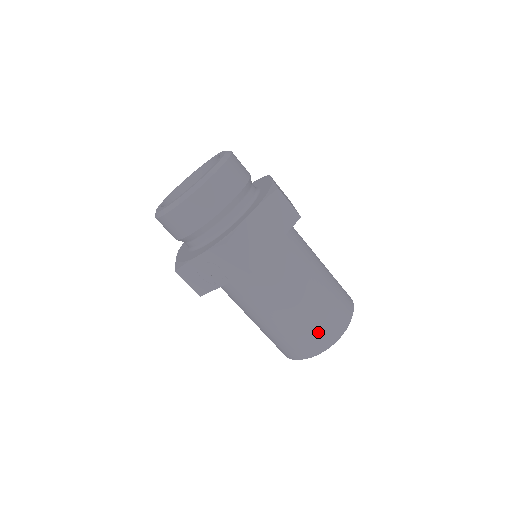
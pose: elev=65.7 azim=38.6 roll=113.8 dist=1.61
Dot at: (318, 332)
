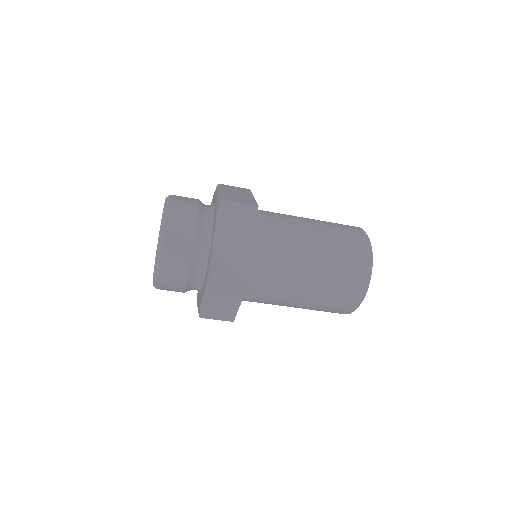
Dot at: (348, 282)
